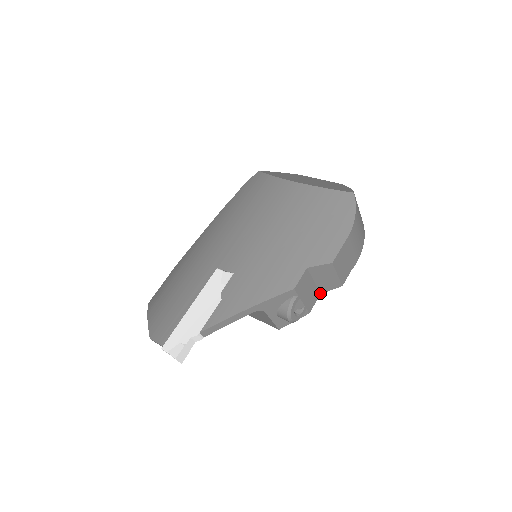
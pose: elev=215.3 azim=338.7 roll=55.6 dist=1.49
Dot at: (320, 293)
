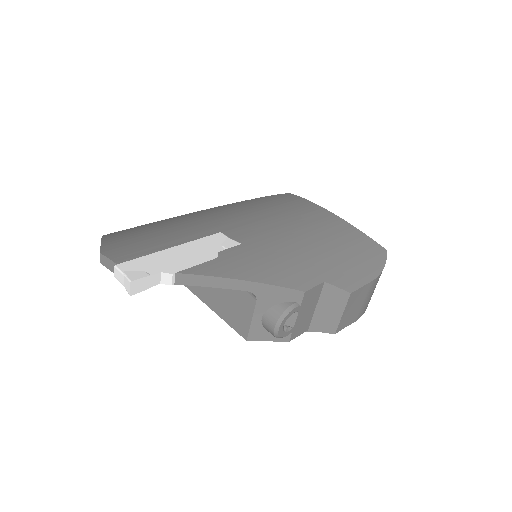
Dot at: (308, 329)
